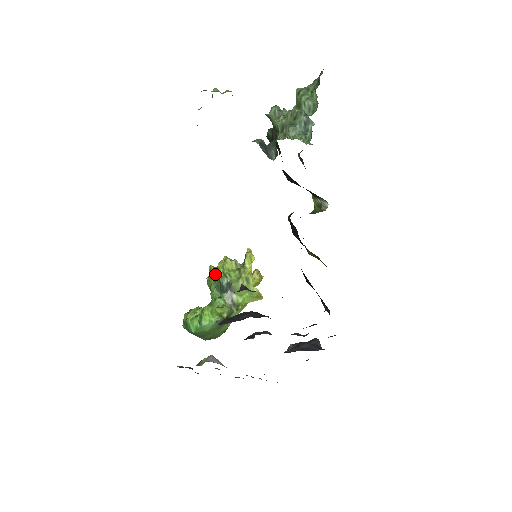
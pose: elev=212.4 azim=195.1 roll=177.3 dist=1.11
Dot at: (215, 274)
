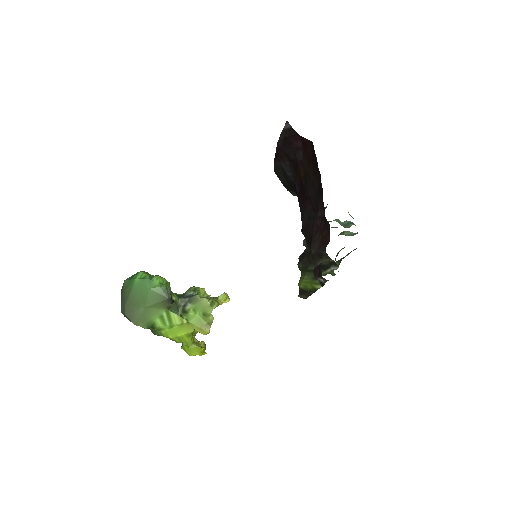
Dot at: (181, 294)
